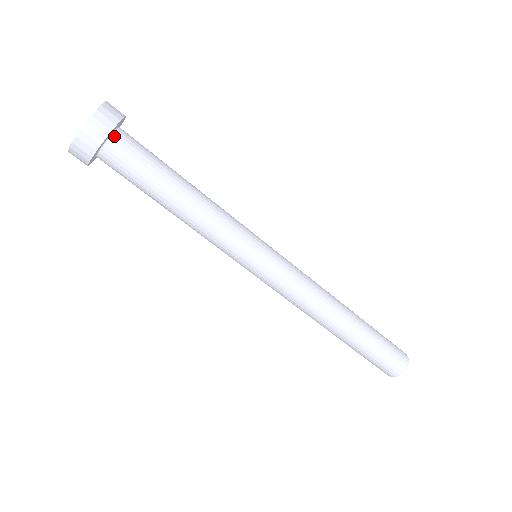
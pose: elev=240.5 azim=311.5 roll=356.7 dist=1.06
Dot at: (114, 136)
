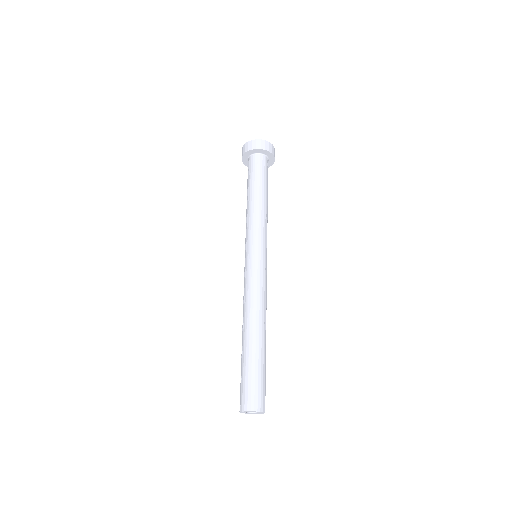
Dot at: (261, 155)
